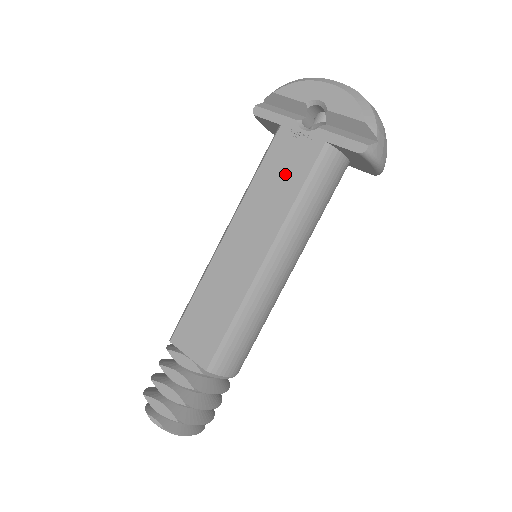
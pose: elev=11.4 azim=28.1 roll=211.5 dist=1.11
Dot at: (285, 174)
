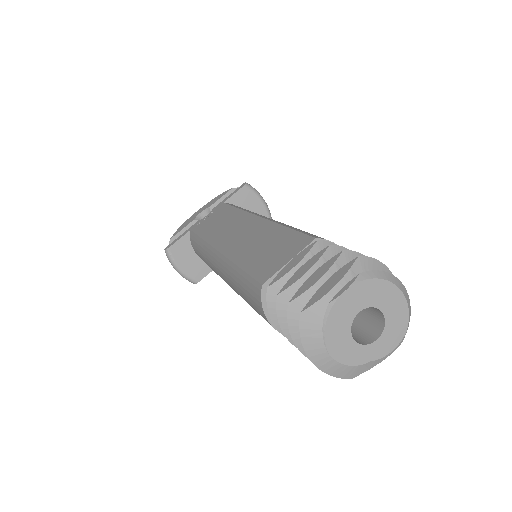
Dot at: (218, 219)
